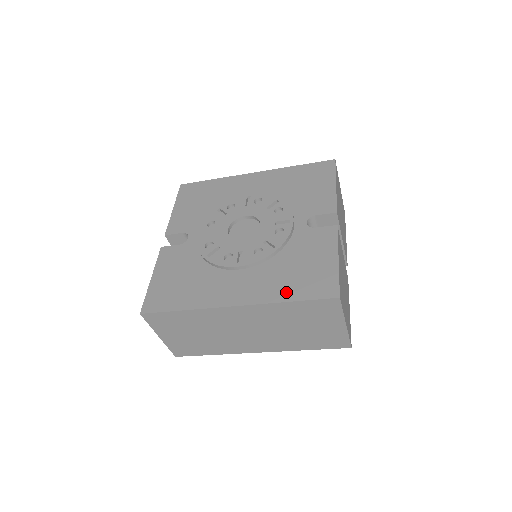
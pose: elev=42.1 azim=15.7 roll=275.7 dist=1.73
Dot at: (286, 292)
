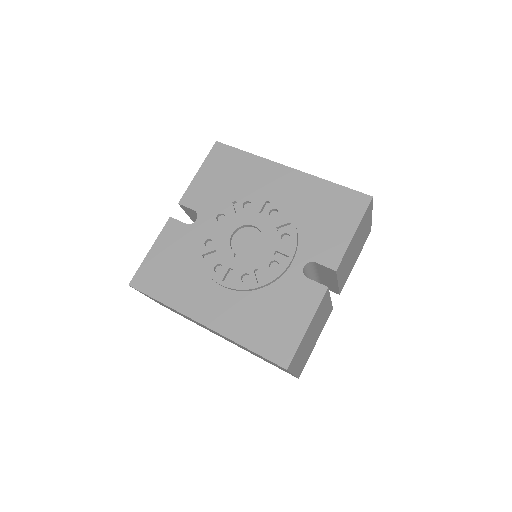
Dot at: (248, 336)
